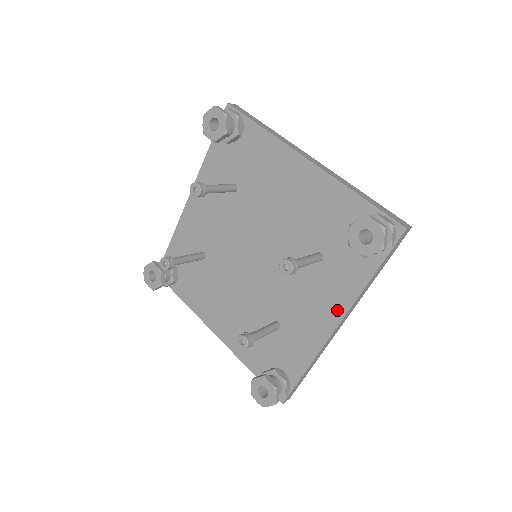
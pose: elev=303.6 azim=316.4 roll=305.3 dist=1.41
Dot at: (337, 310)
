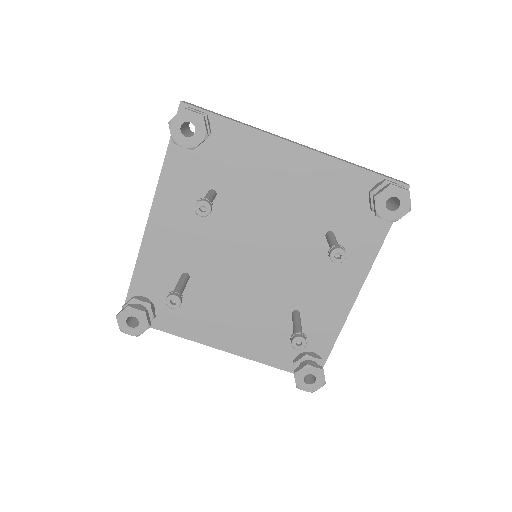
Dot at: (357, 277)
